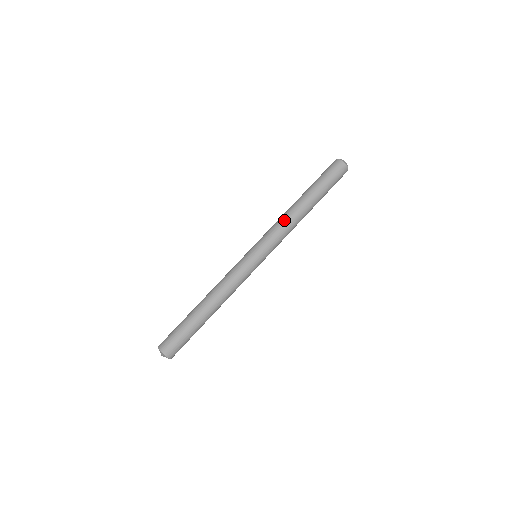
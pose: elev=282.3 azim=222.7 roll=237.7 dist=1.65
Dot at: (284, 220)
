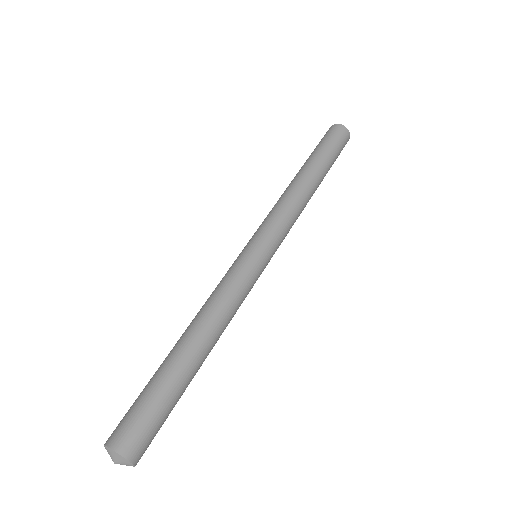
Dot at: (287, 198)
